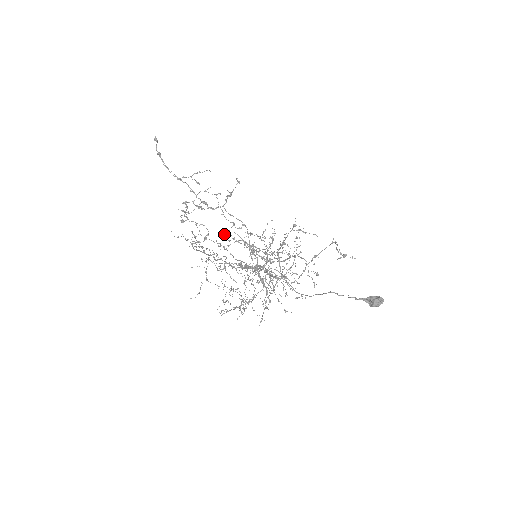
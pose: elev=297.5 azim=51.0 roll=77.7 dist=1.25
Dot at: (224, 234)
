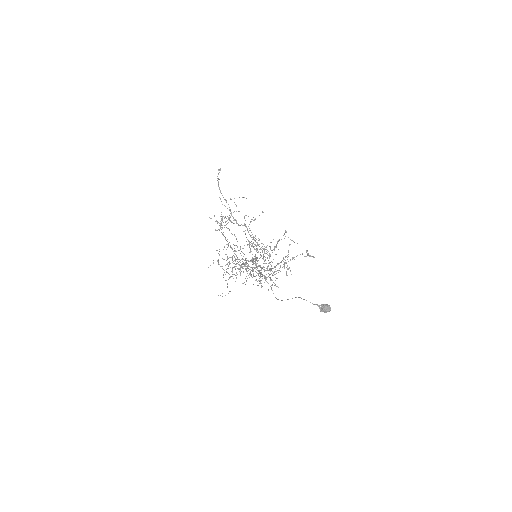
Dot at: occluded
